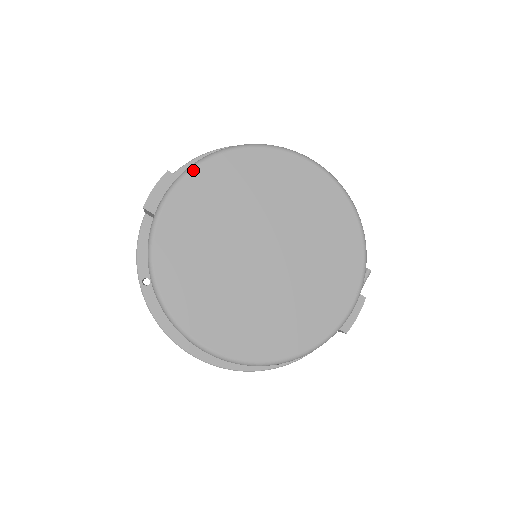
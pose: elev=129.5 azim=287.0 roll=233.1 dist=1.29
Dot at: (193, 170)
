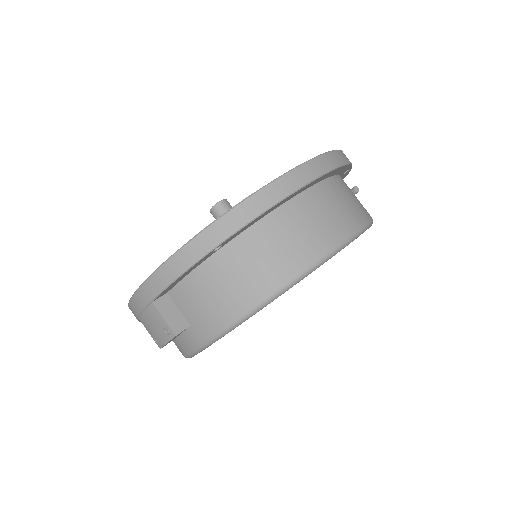
Dot at: occluded
